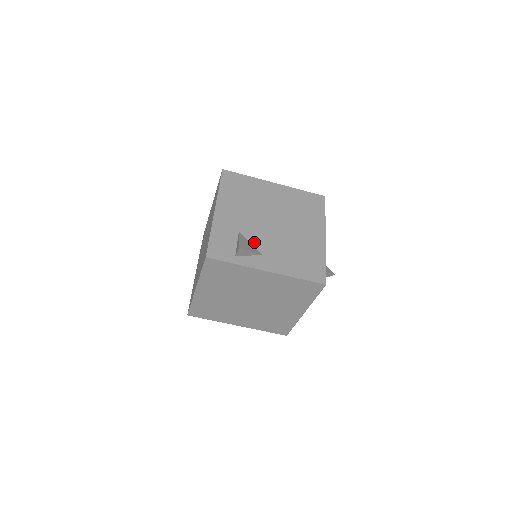
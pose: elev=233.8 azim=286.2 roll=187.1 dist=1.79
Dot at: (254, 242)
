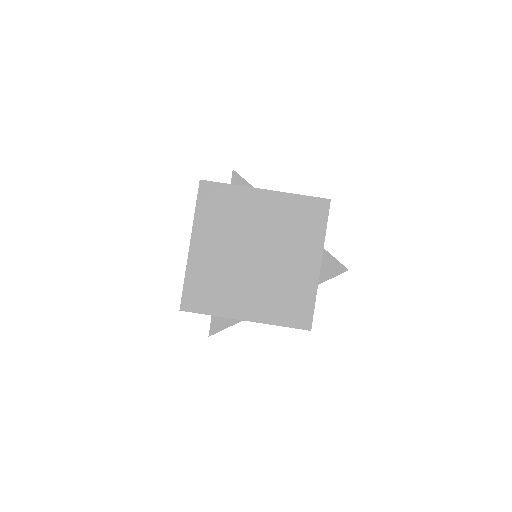
Dot at: occluded
